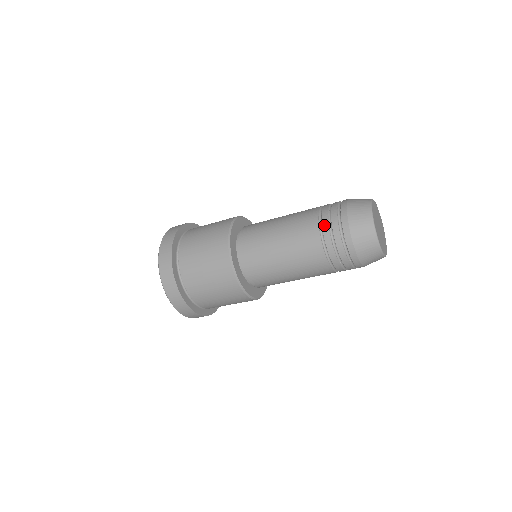
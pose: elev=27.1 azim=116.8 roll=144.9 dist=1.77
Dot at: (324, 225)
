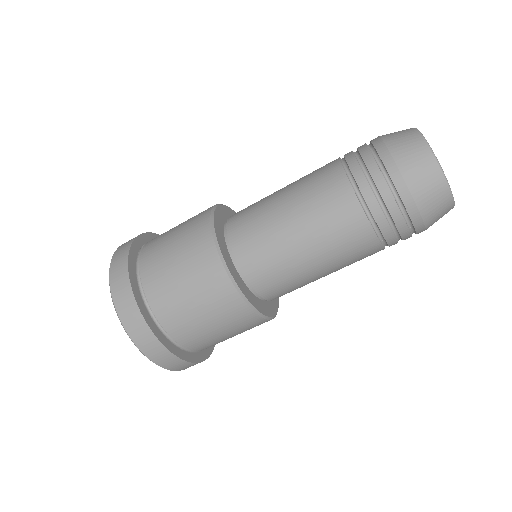
Dot at: (367, 198)
